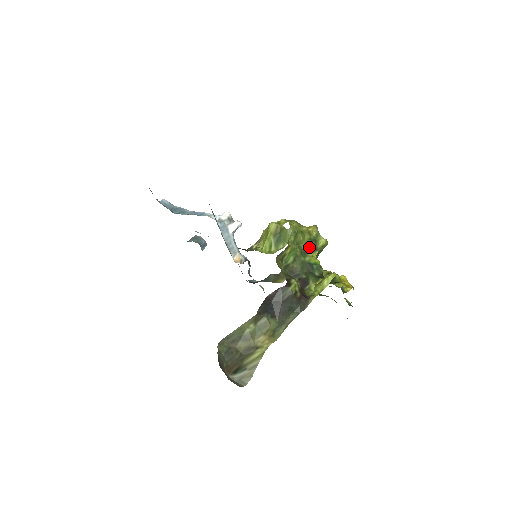
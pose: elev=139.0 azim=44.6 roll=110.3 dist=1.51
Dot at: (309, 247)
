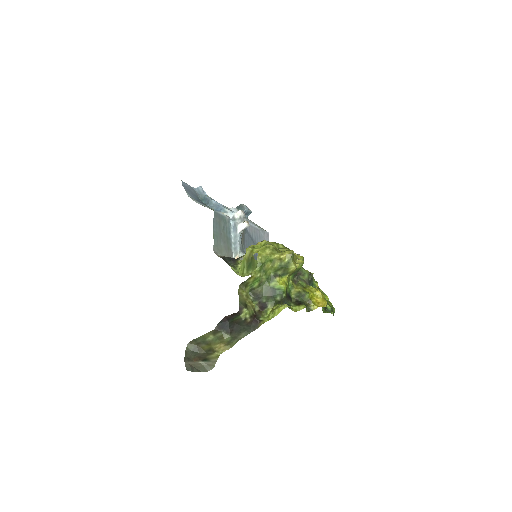
Dot at: (279, 272)
